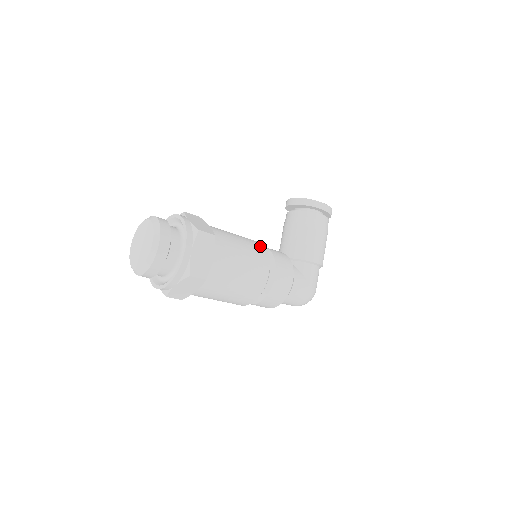
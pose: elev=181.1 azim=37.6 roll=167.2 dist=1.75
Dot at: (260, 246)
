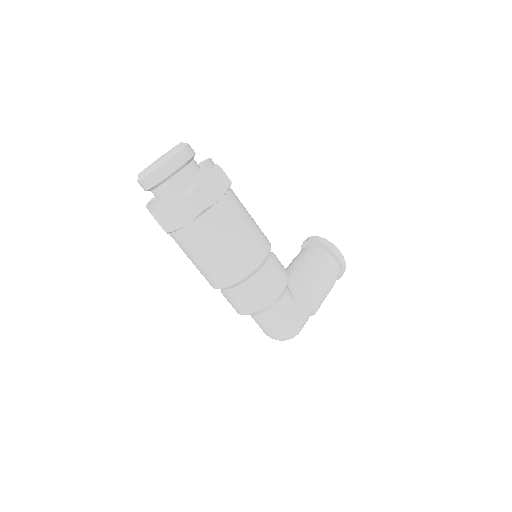
Dot at: (266, 237)
